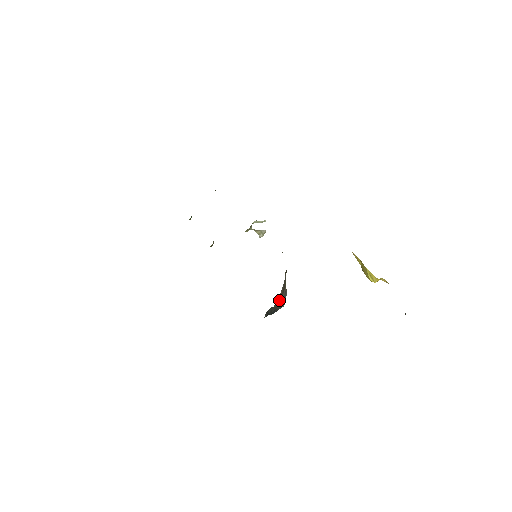
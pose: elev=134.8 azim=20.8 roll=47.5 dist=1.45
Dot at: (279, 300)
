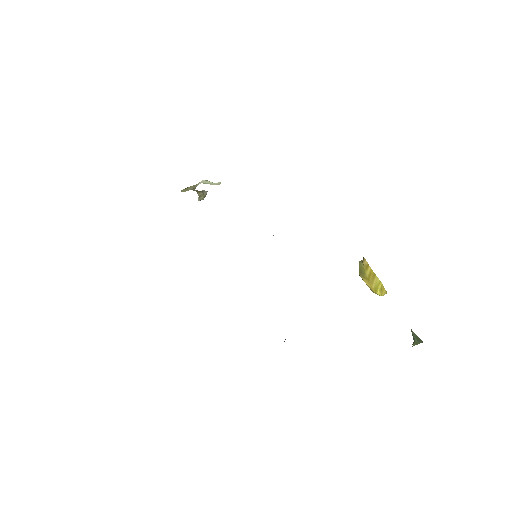
Dot at: occluded
